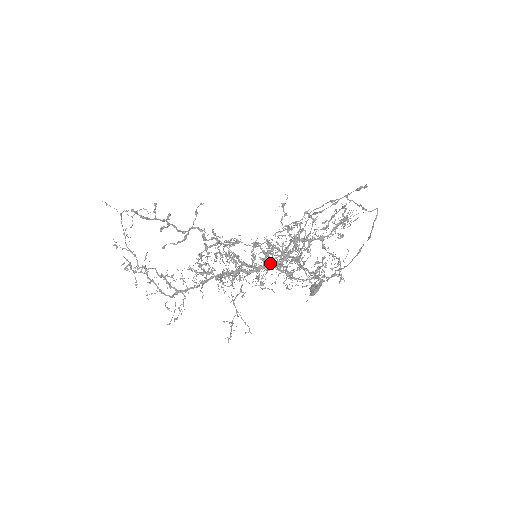
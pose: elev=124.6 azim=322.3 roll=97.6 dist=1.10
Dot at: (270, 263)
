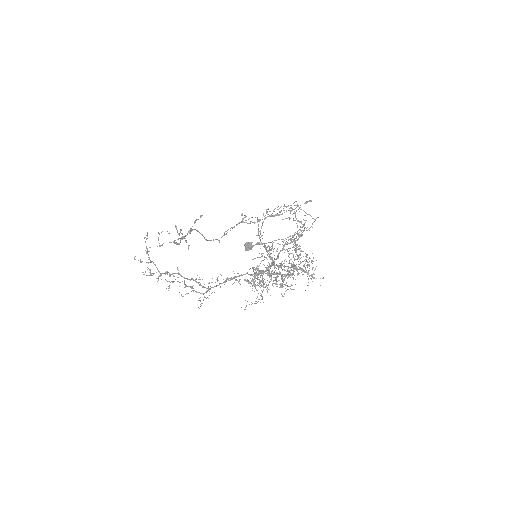
Dot at: (272, 263)
